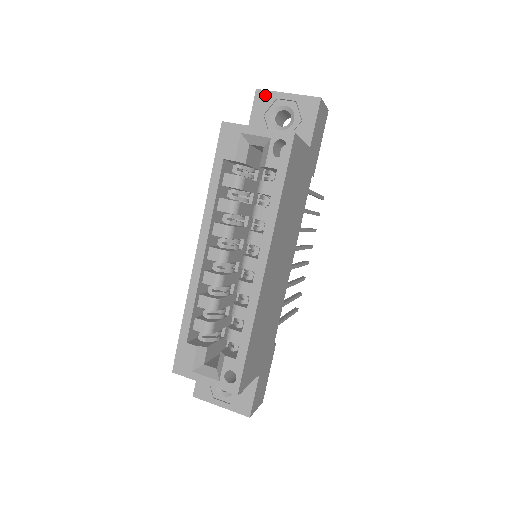
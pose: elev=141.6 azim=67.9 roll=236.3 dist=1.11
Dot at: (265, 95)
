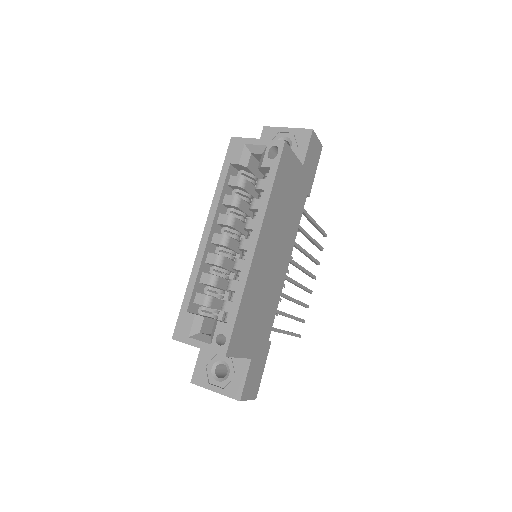
Dot at: (270, 130)
